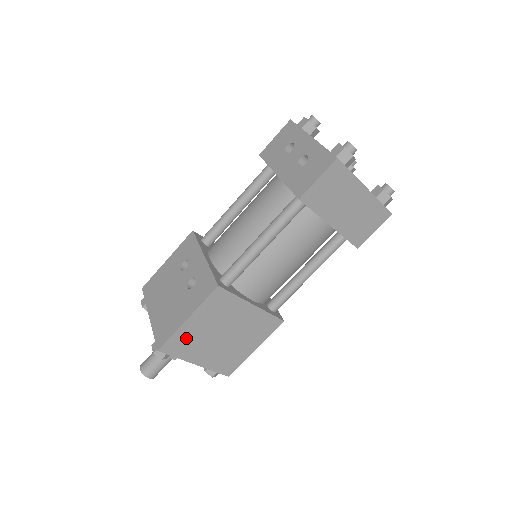
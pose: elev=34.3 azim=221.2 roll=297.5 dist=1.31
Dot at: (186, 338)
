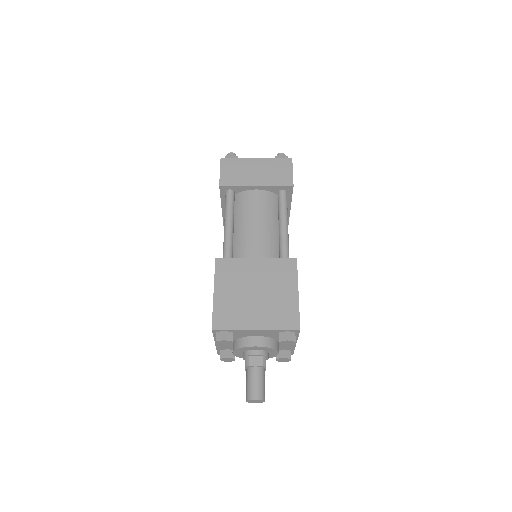
Dot at: (226, 309)
